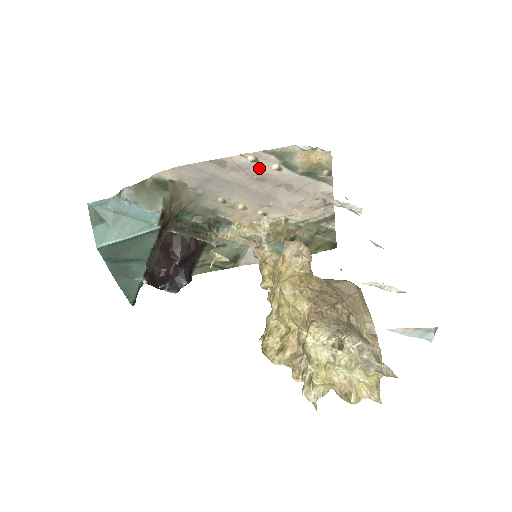
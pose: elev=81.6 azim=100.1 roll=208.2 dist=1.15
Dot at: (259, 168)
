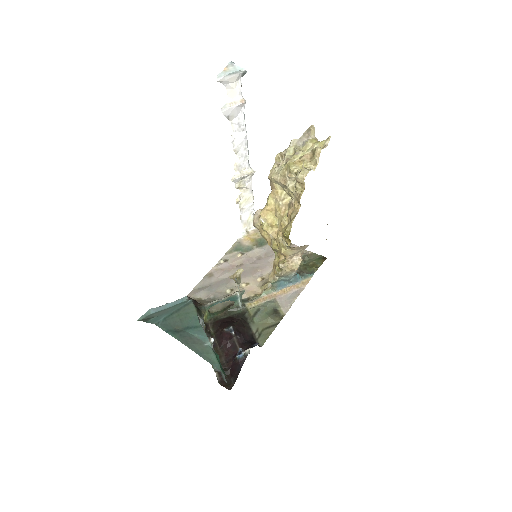
Dot at: (232, 262)
